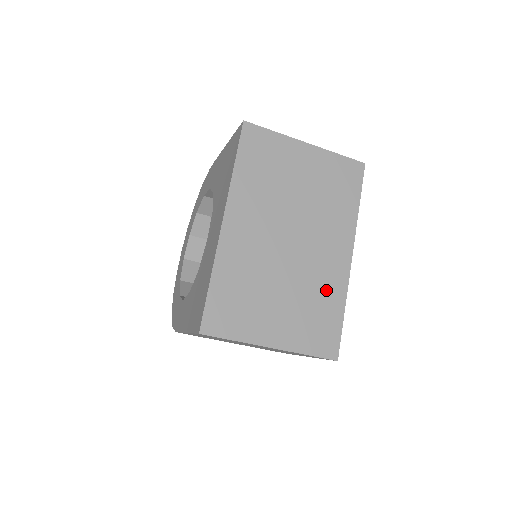
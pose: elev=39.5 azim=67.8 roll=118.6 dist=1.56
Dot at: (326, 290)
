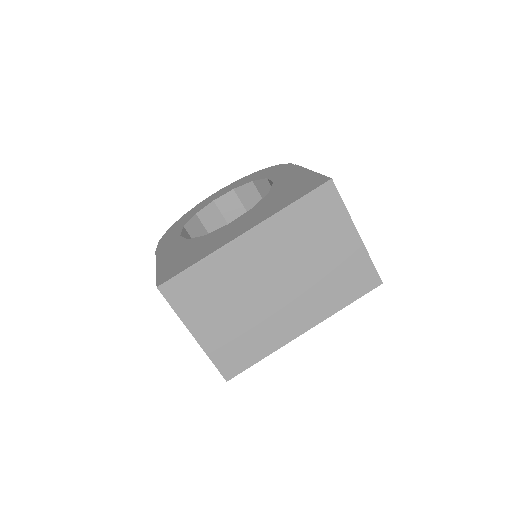
Dot at: (266, 336)
